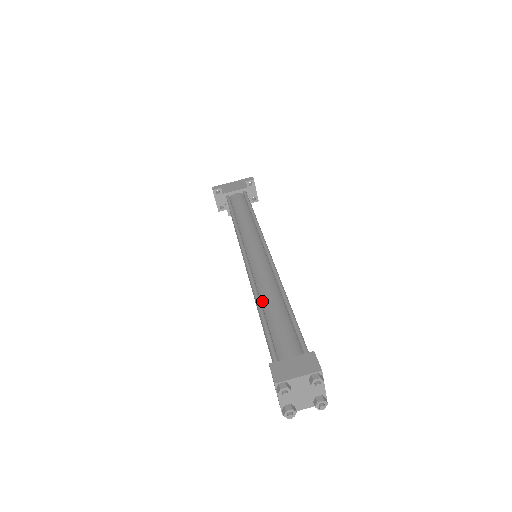
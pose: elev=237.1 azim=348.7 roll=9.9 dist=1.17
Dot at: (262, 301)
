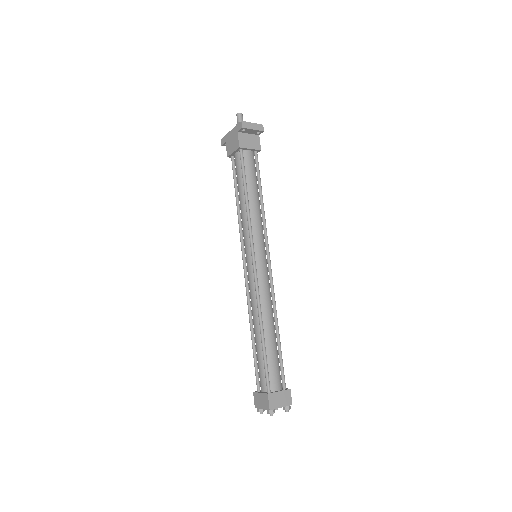
Dot at: (253, 328)
